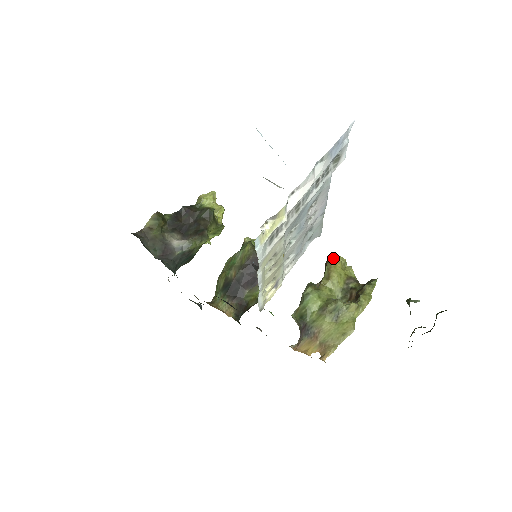
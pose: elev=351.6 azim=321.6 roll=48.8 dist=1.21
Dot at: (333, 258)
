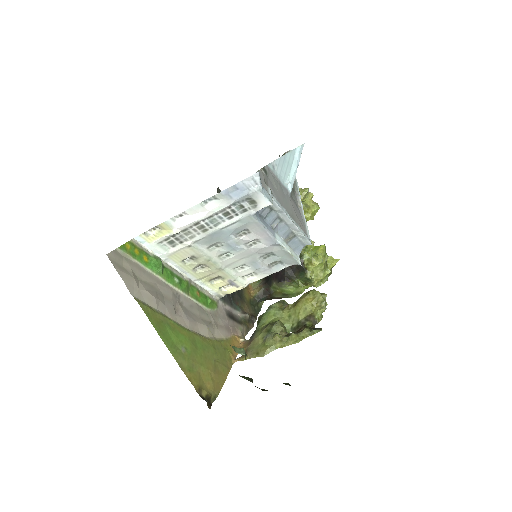
Dot at: (313, 291)
